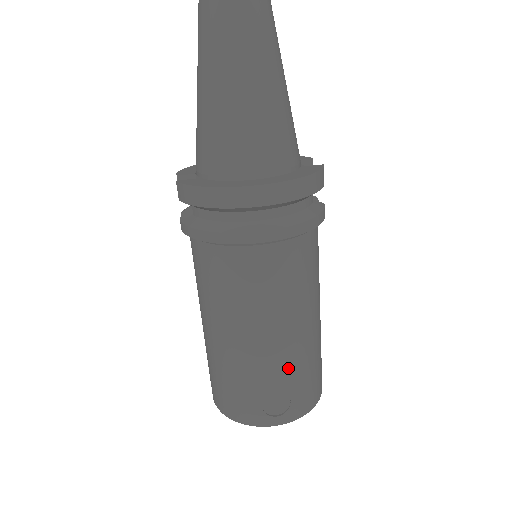
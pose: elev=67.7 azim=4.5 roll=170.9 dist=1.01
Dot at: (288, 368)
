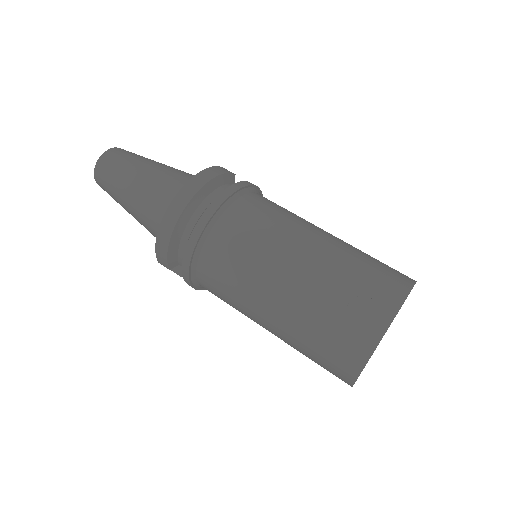
Dot at: (333, 276)
